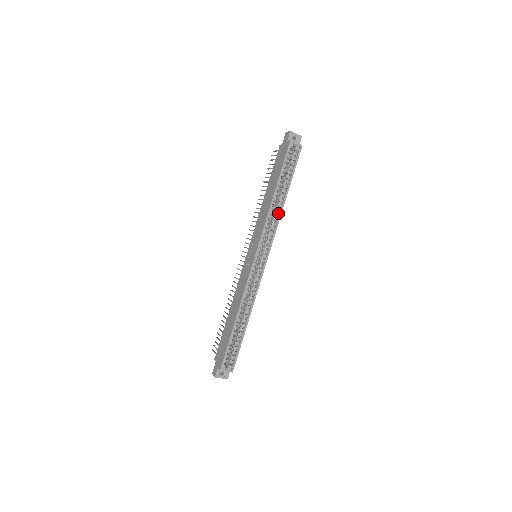
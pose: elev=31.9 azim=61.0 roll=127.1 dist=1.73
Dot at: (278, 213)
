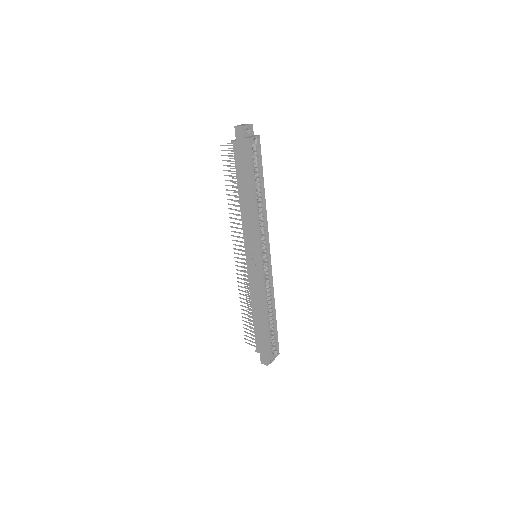
Dot at: (262, 211)
